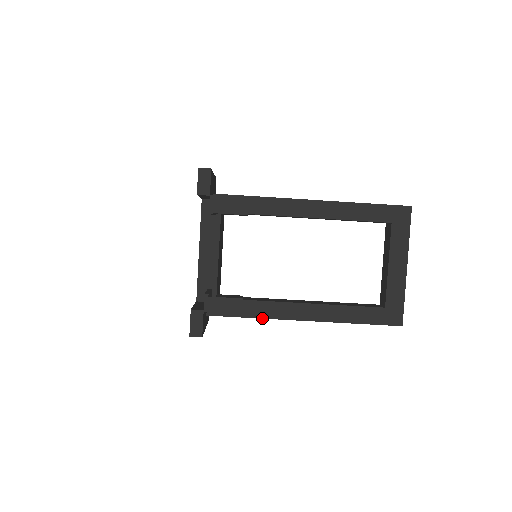
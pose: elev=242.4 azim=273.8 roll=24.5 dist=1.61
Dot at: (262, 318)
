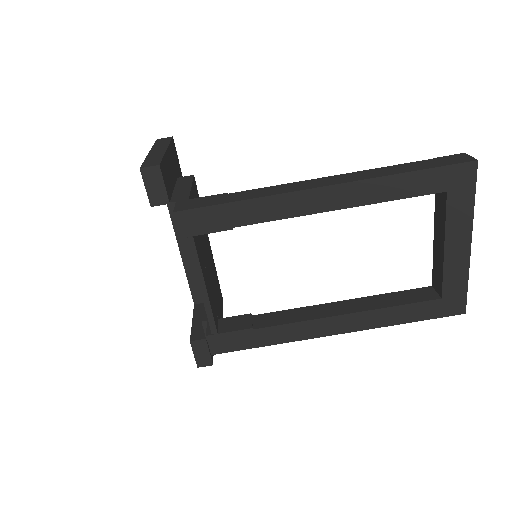
Dot at: (282, 343)
